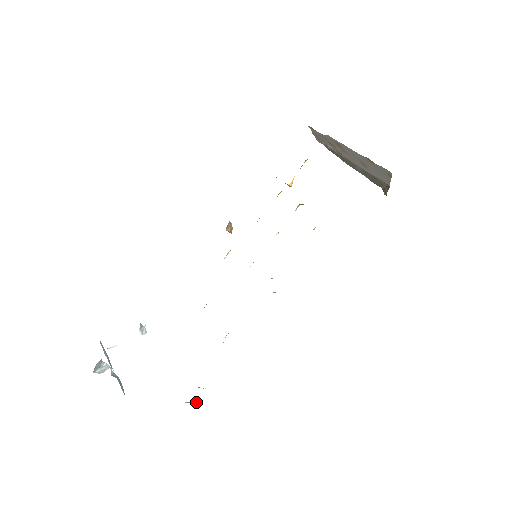
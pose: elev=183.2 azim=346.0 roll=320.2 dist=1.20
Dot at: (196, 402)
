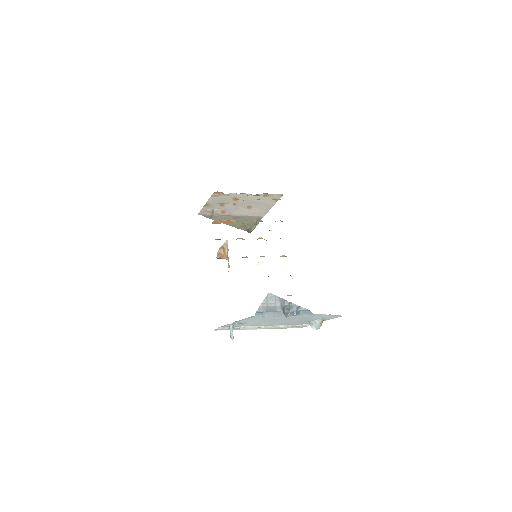
Dot at: (322, 322)
